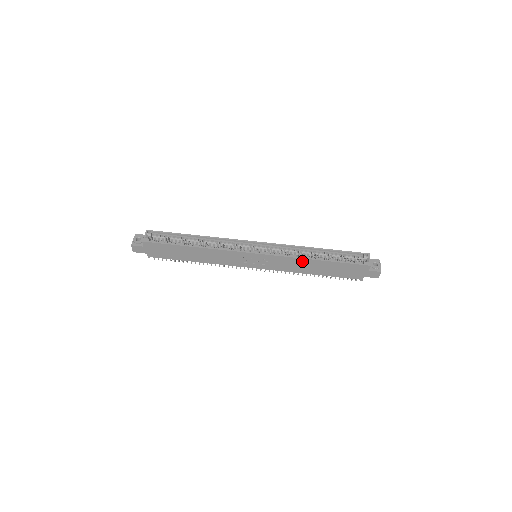
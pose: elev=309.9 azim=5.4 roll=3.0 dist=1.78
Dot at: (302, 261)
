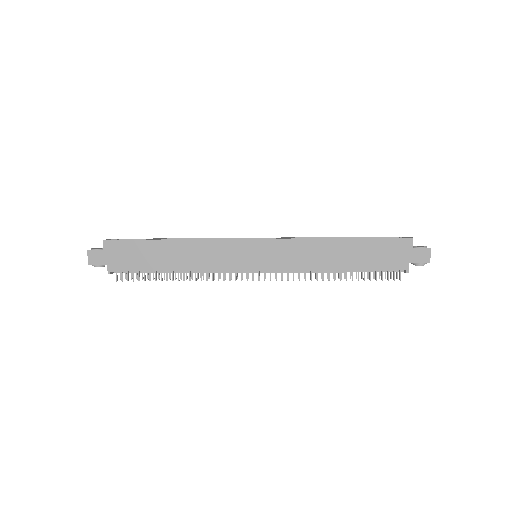
Dot at: (319, 244)
